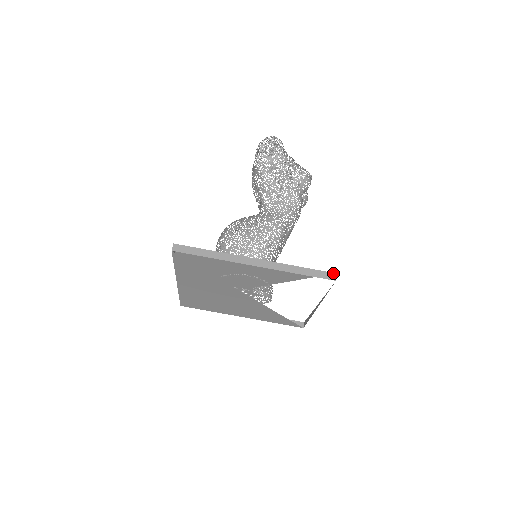
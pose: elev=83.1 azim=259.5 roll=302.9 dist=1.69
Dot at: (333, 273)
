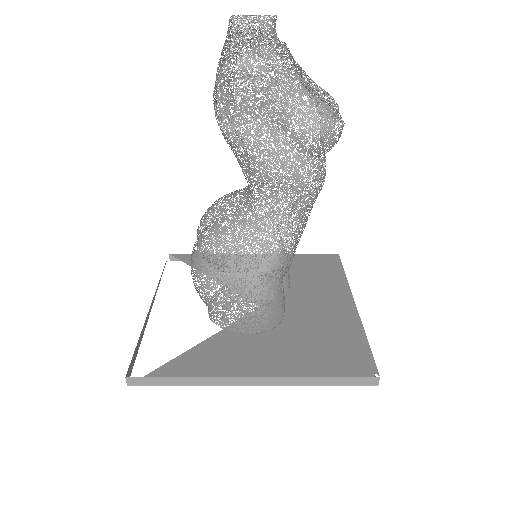
Dot at: (374, 377)
